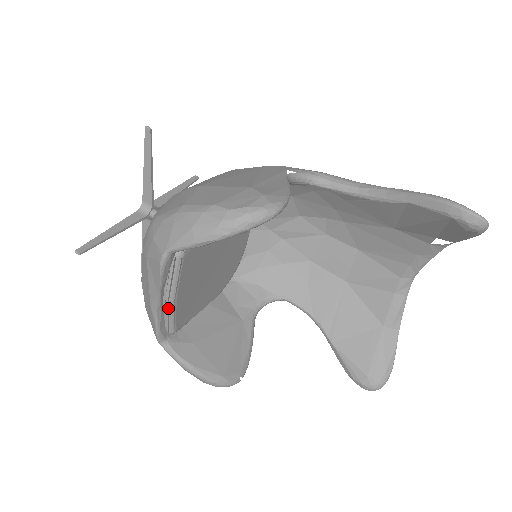
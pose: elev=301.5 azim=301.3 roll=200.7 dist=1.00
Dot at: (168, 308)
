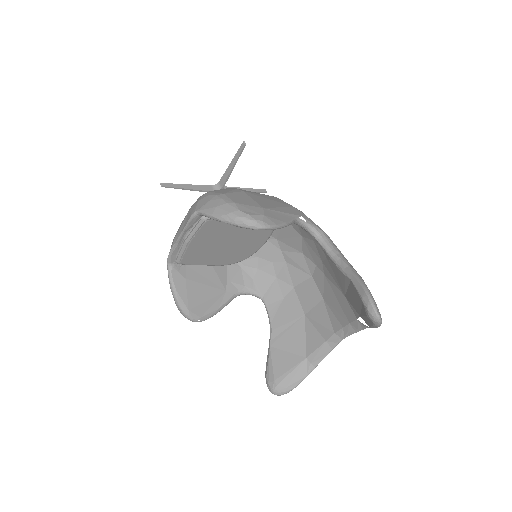
Dot at: occluded
